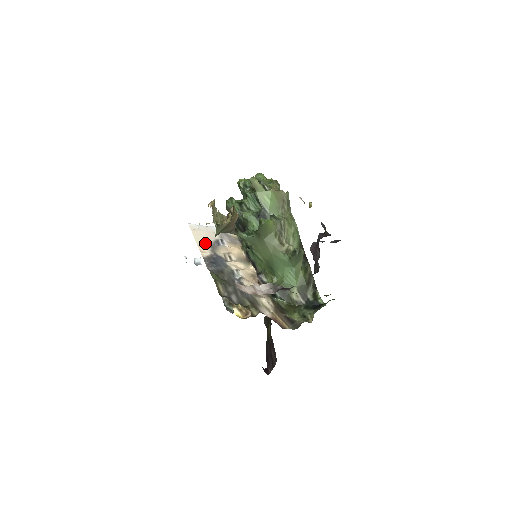
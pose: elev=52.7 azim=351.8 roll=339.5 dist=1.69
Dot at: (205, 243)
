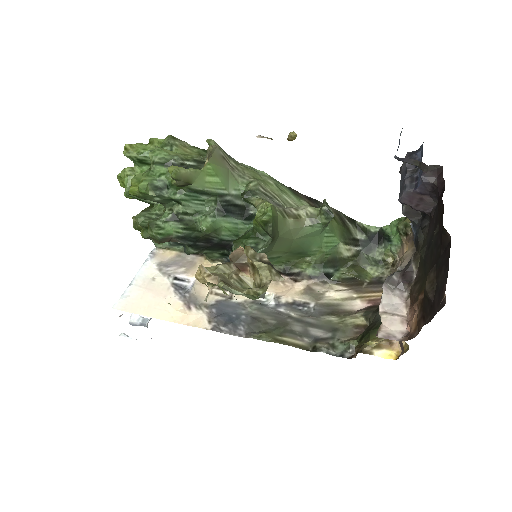
Dot at: (176, 308)
